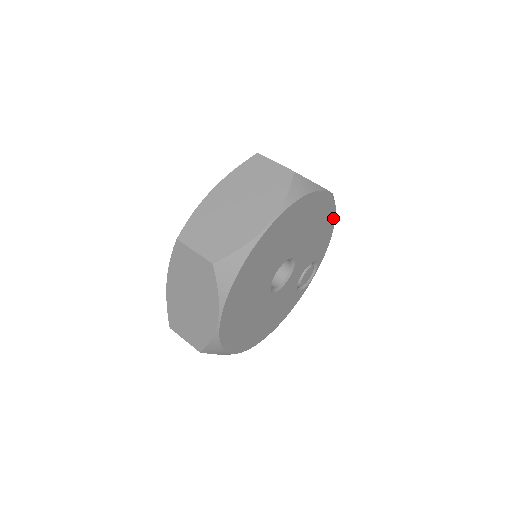
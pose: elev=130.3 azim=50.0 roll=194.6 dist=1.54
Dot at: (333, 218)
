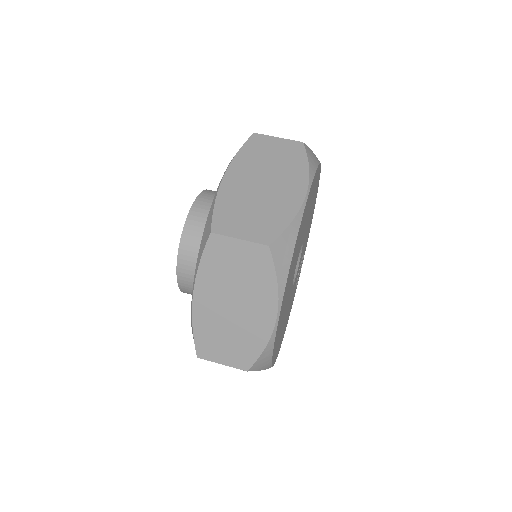
Dot at: (315, 202)
